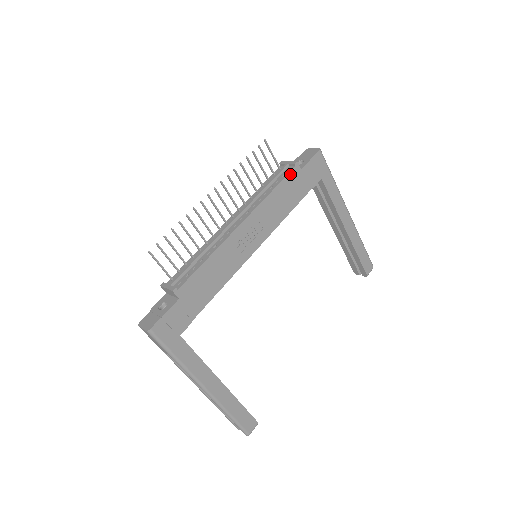
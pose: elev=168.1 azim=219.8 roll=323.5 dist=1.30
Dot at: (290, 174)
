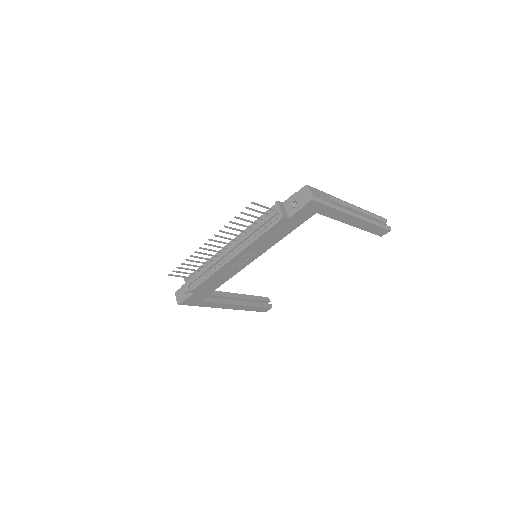
Dot at: (277, 224)
